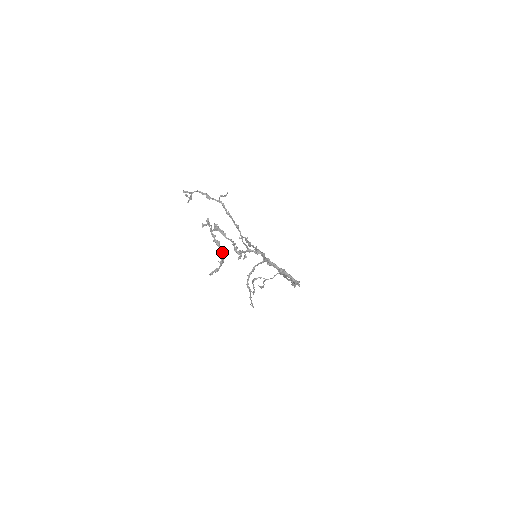
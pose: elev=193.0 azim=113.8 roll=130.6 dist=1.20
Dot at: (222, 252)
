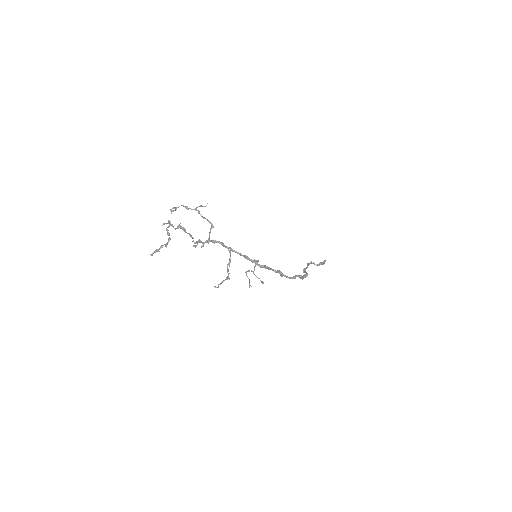
Dot at: (168, 240)
